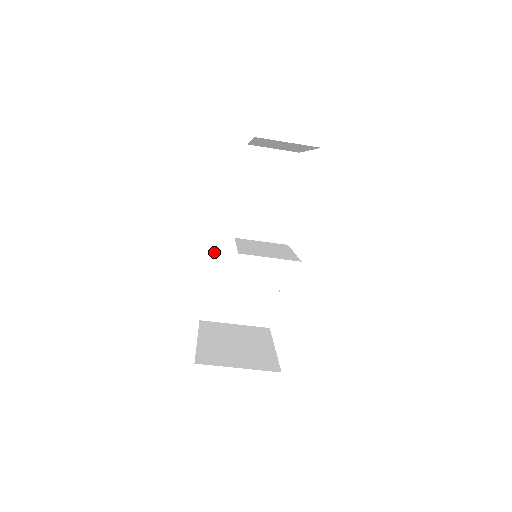
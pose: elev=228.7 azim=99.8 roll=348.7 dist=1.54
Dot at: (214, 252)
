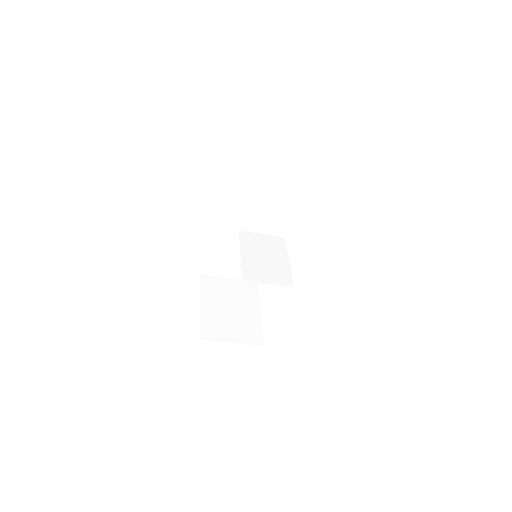
Dot at: (219, 239)
